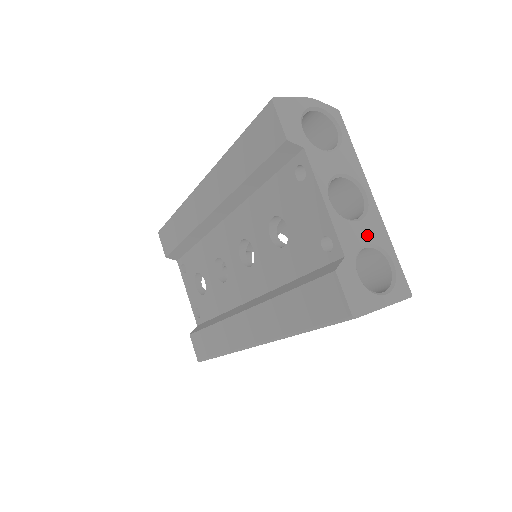
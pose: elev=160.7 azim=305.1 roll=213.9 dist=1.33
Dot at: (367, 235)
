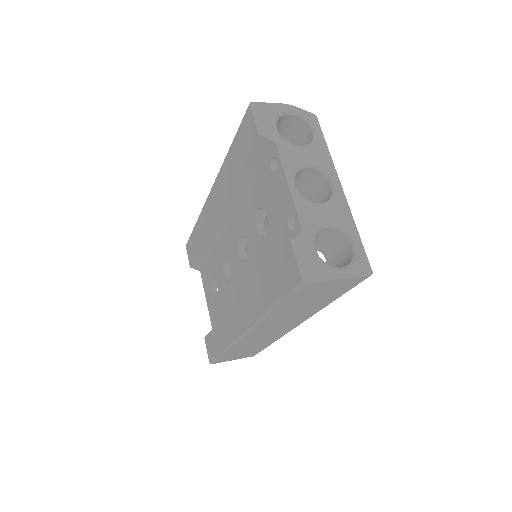
Dot at: (330, 217)
